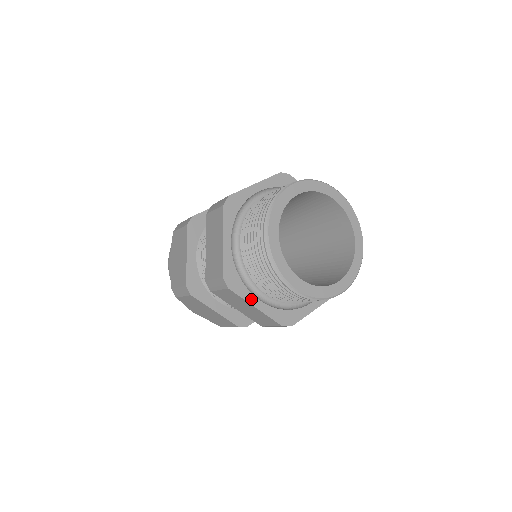
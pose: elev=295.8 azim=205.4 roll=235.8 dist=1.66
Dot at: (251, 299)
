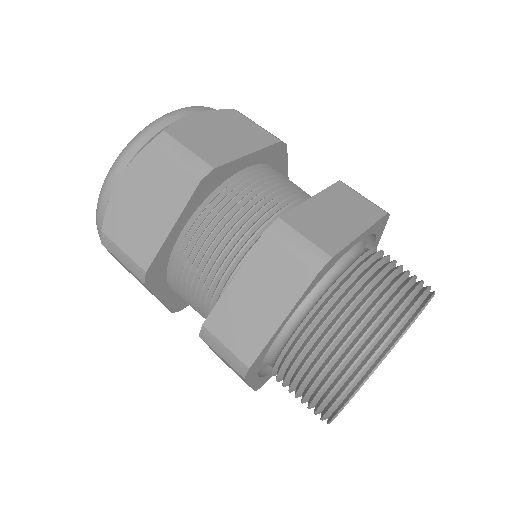
Dot at: (253, 379)
